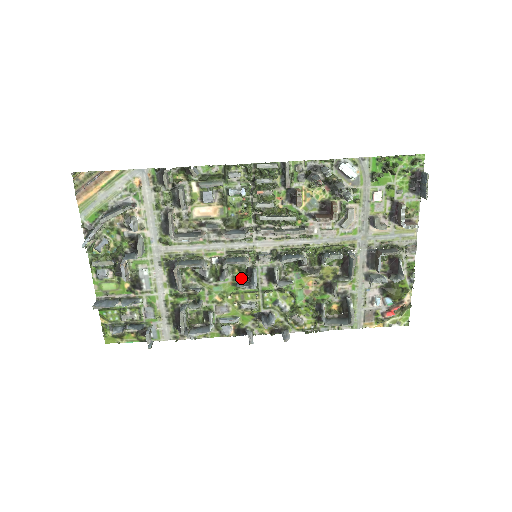
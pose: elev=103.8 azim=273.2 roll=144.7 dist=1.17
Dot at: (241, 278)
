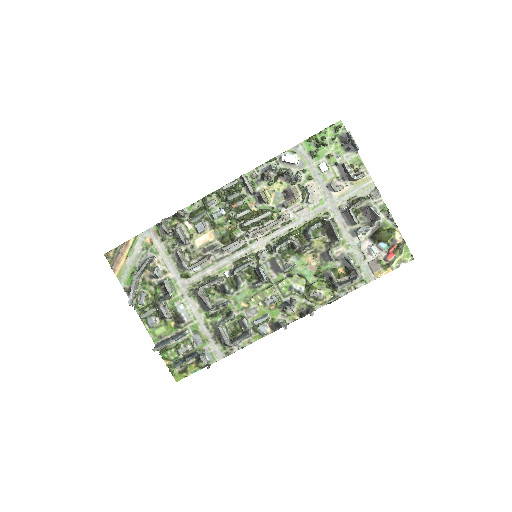
Dot at: (254, 279)
